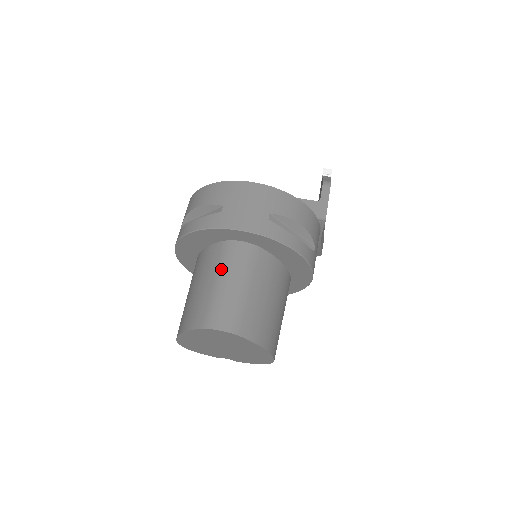
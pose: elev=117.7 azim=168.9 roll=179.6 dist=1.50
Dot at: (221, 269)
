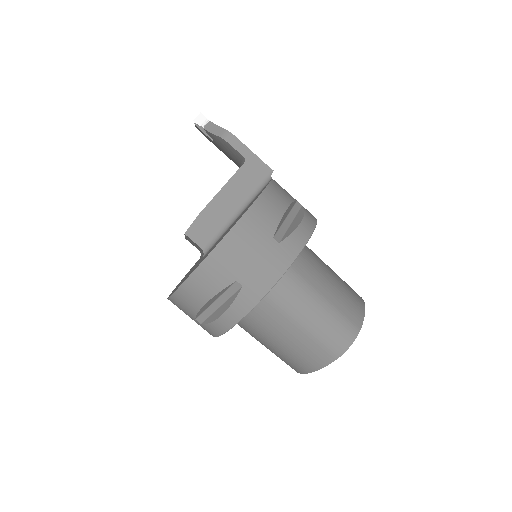
Dot at: (292, 314)
